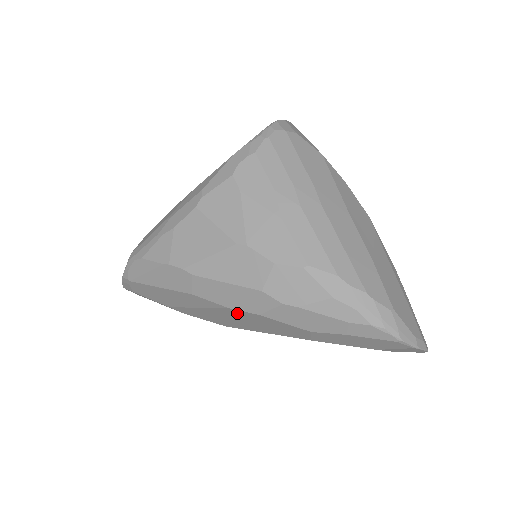
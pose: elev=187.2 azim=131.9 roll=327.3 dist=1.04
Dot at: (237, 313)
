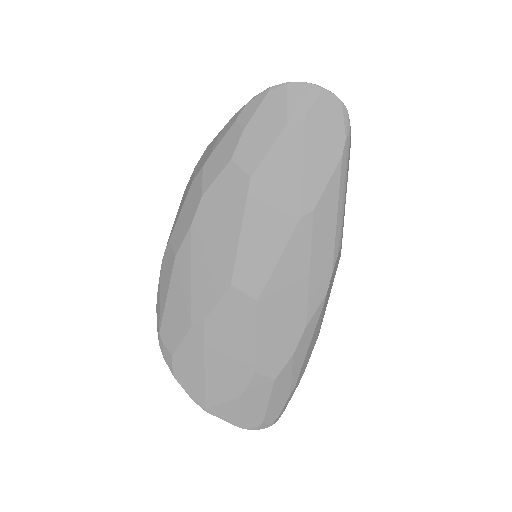
Dot at: (200, 225)
